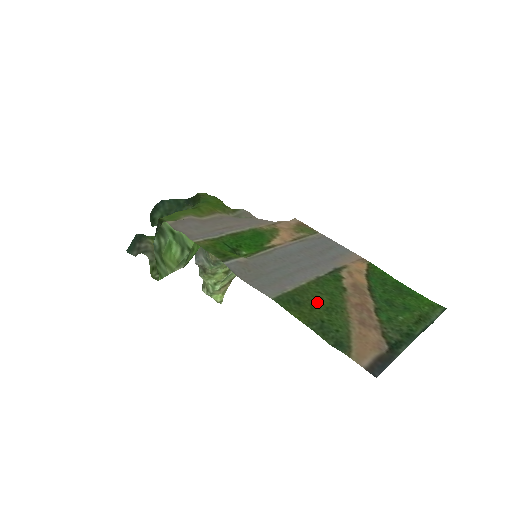
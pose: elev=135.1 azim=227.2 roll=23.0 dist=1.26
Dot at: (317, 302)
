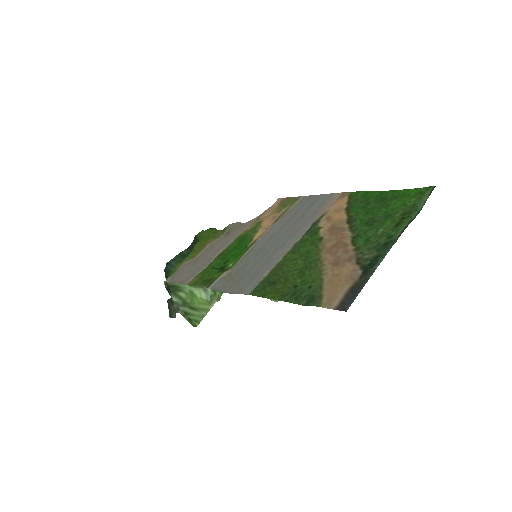
Dot at: (291, 270)
